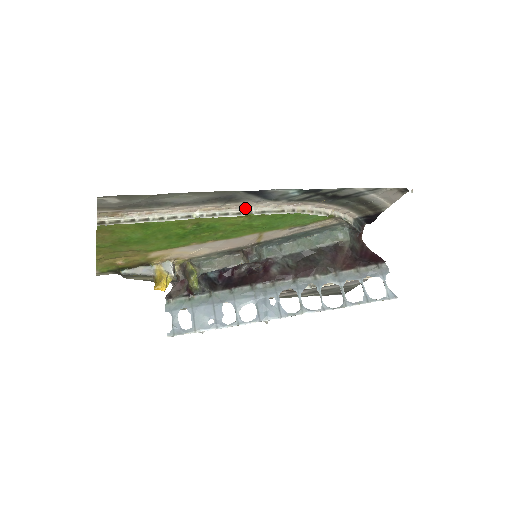
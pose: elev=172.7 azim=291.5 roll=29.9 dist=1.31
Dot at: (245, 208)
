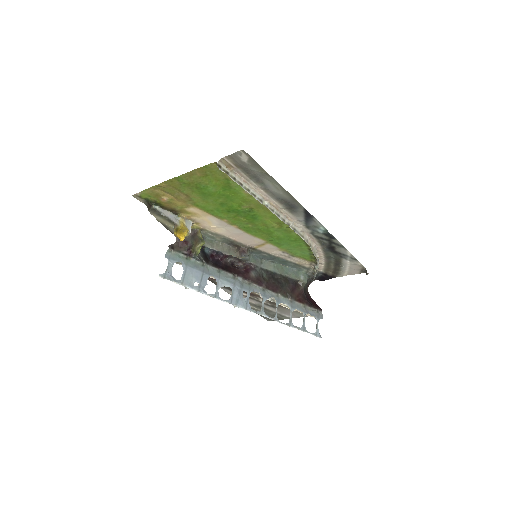
Dot at: (288, 219)
